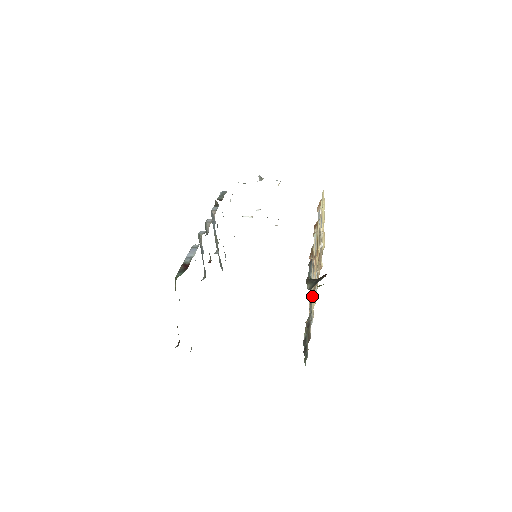
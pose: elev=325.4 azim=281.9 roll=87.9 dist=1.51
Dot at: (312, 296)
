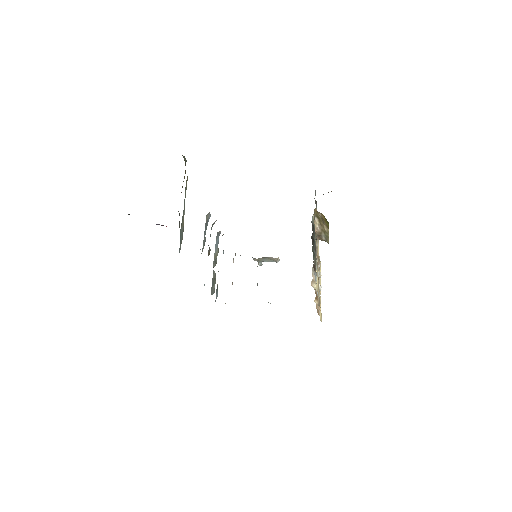
Dot at: (316, 253)
